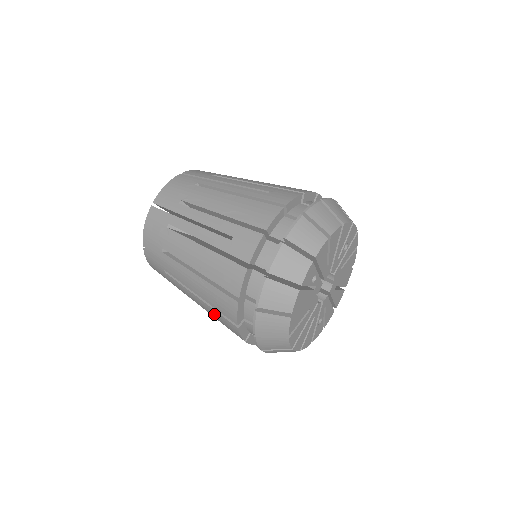
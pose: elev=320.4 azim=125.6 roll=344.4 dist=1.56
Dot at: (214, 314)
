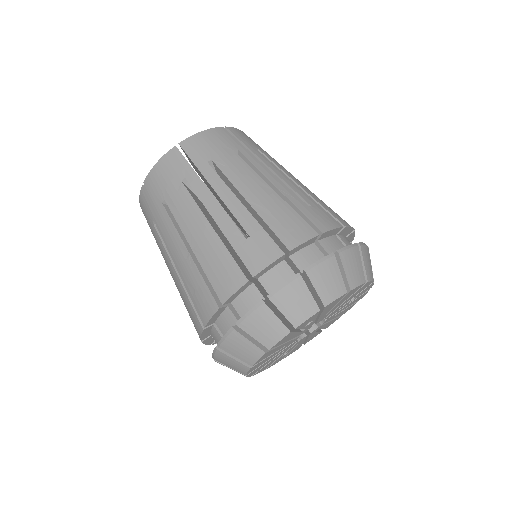
Dot at: (184, 298)
